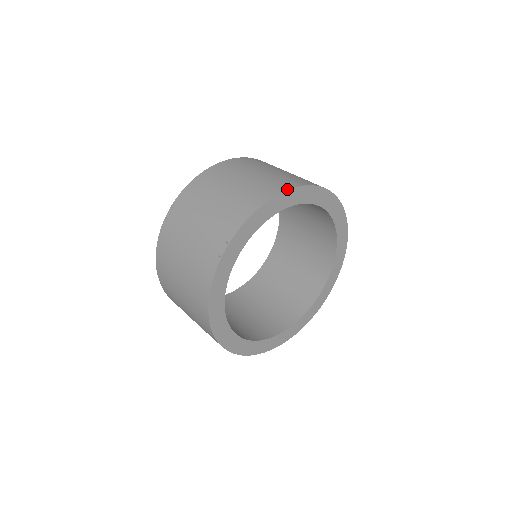
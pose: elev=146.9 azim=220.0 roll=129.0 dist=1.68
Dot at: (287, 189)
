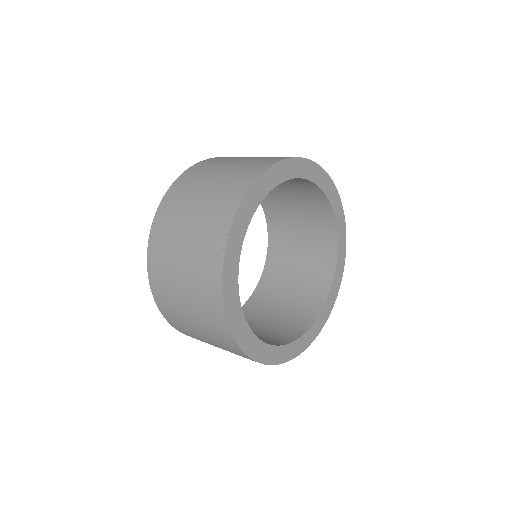
Dot at: (272, 164)
